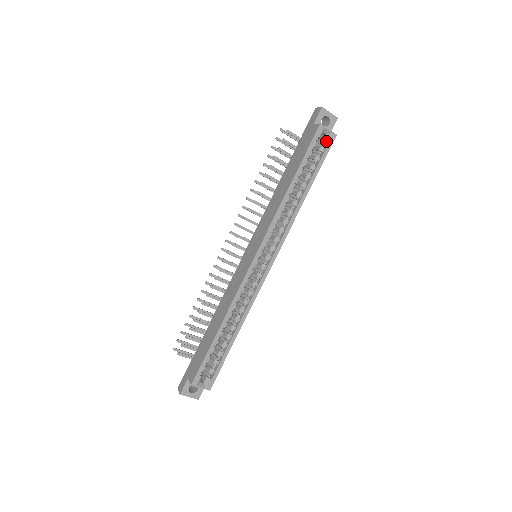
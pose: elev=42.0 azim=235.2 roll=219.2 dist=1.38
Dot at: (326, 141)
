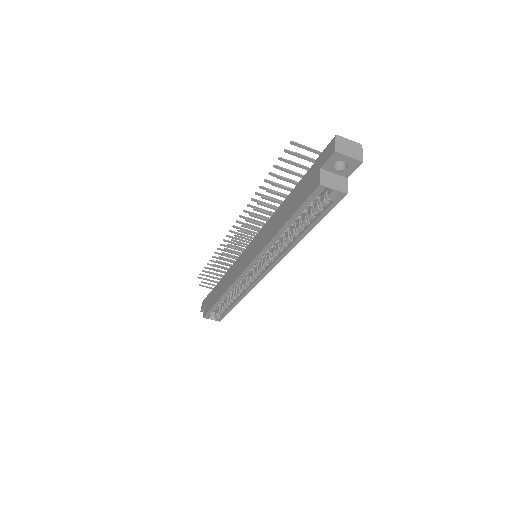
Dot at: (331, 198)
